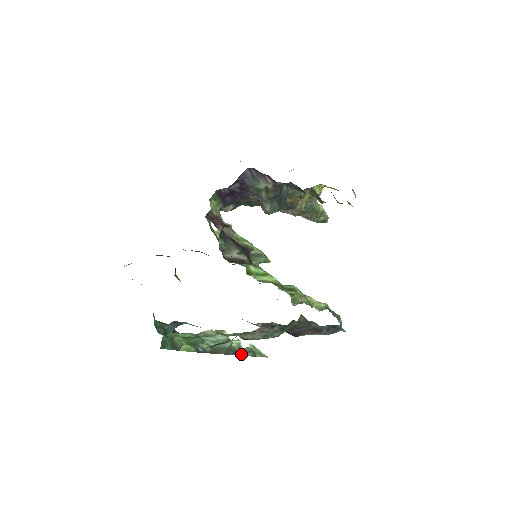
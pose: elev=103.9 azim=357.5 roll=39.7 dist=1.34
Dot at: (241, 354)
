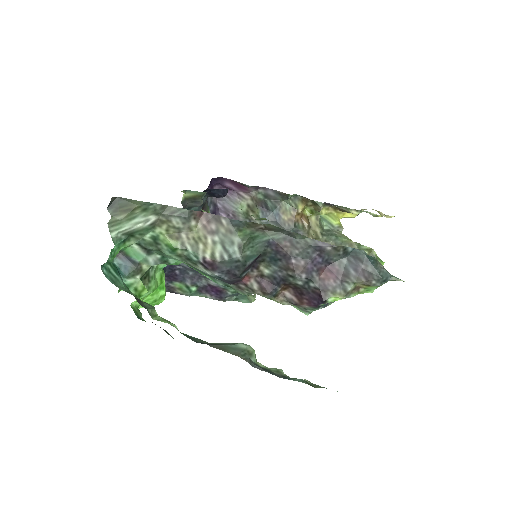
Dot at: (281, 377)
